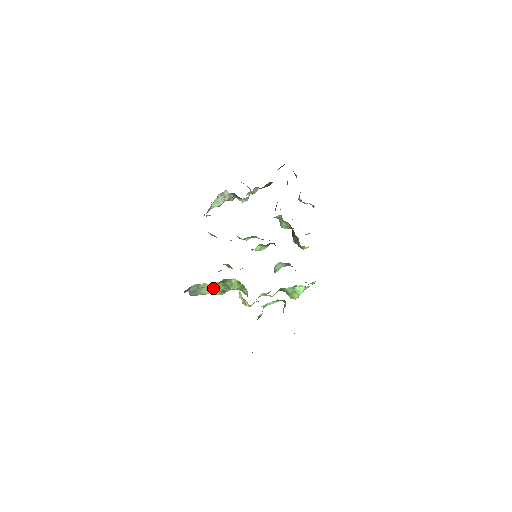
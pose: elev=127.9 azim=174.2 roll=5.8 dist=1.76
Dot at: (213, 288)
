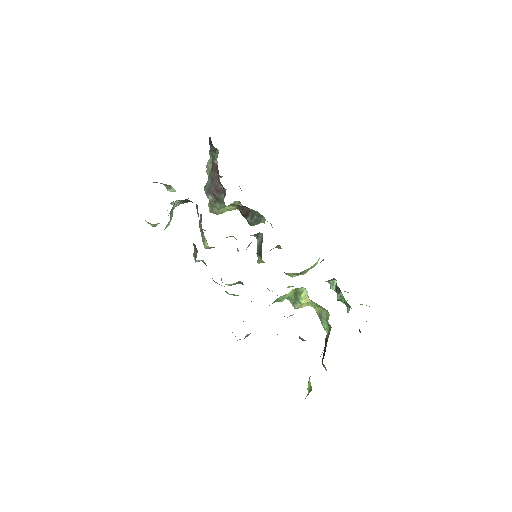
Dot at: occluded
